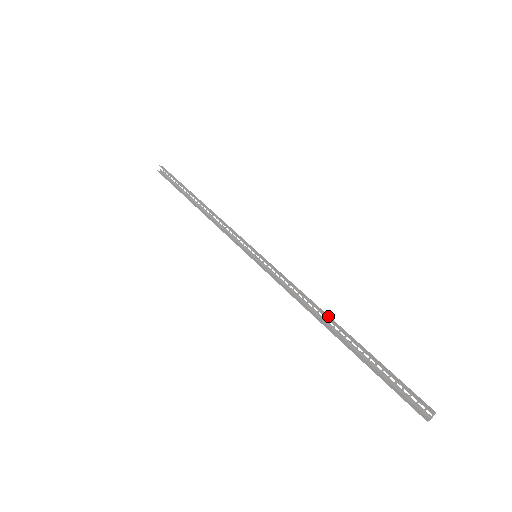
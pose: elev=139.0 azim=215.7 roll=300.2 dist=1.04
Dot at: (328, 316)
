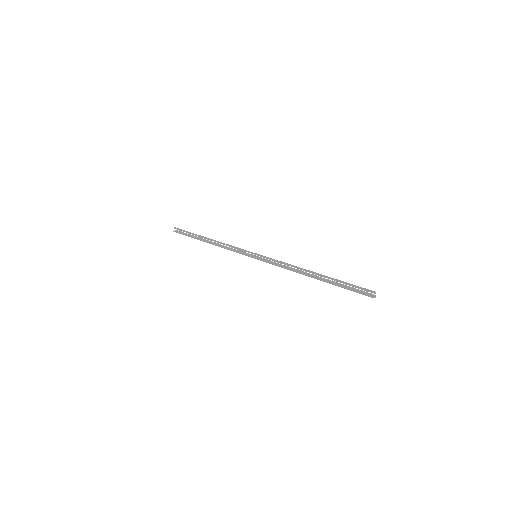
Dot at: (307, 270)
